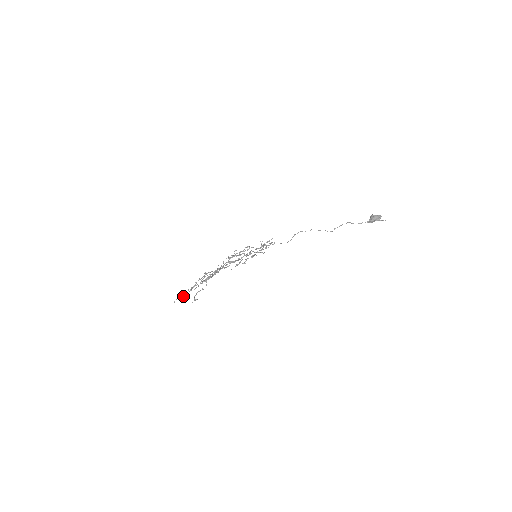
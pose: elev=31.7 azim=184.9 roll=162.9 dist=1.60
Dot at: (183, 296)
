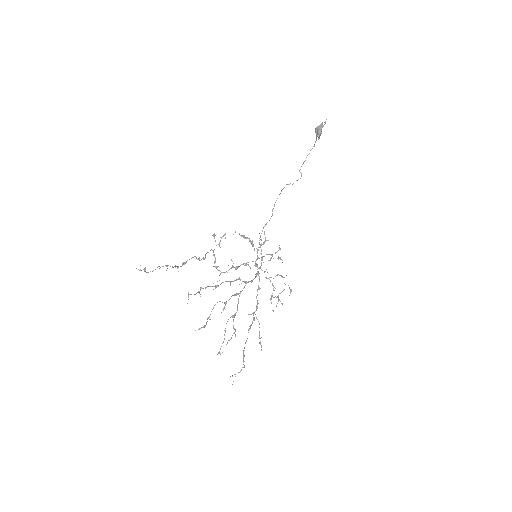
Dot at: occluded
